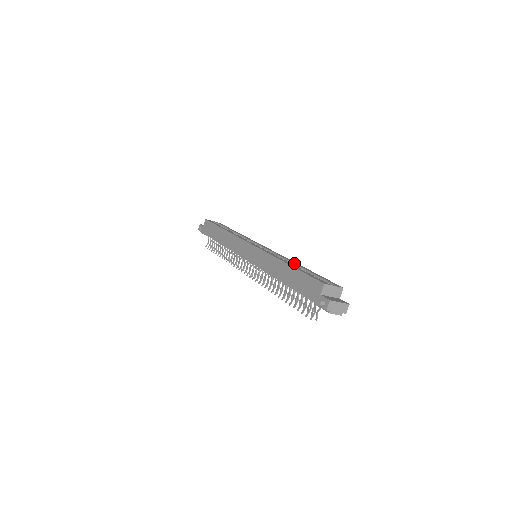
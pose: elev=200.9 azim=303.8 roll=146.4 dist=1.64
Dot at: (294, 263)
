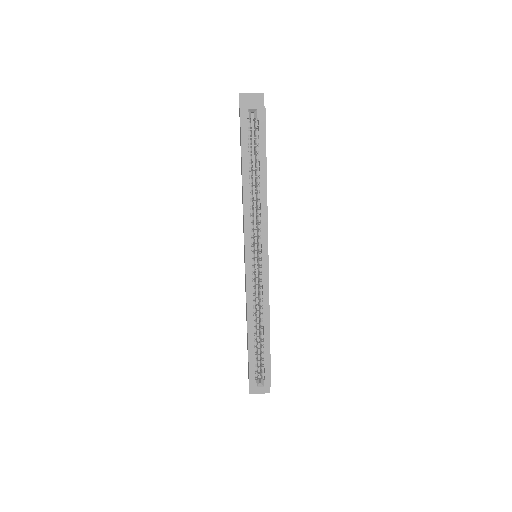
Dot at: (263, 323)
